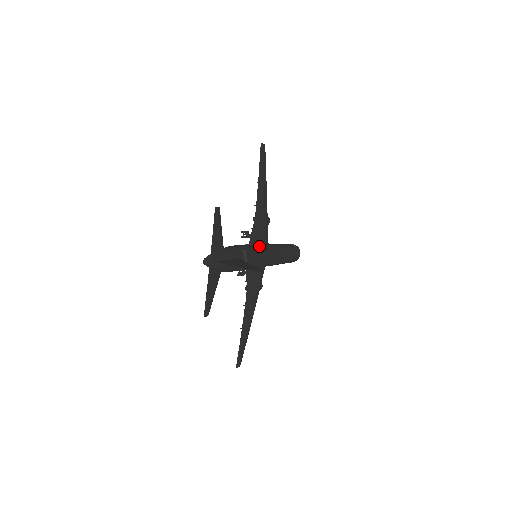
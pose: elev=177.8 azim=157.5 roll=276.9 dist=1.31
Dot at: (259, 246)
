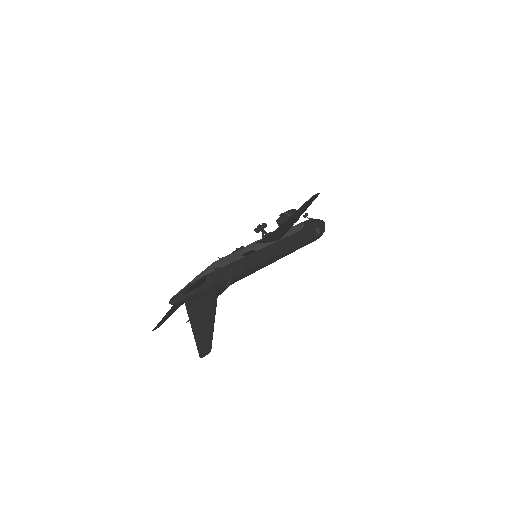
Dot at: (260, 258)
